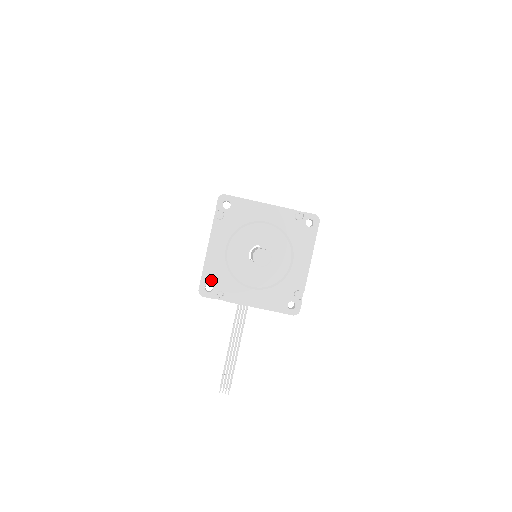
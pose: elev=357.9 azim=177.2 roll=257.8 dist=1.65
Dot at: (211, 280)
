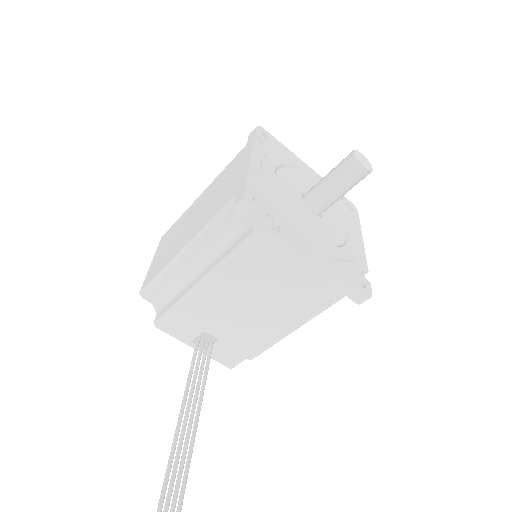
Dot at: (259, 196)
